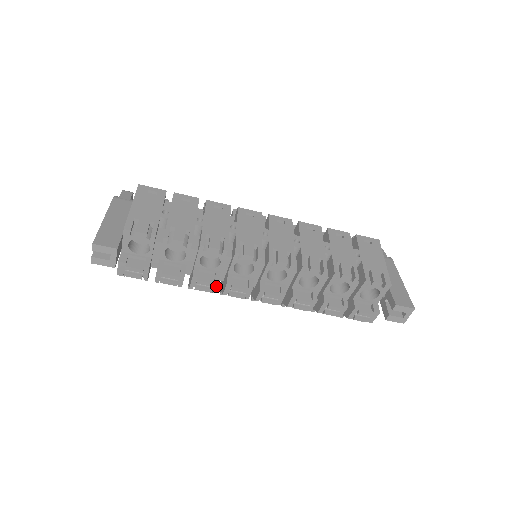
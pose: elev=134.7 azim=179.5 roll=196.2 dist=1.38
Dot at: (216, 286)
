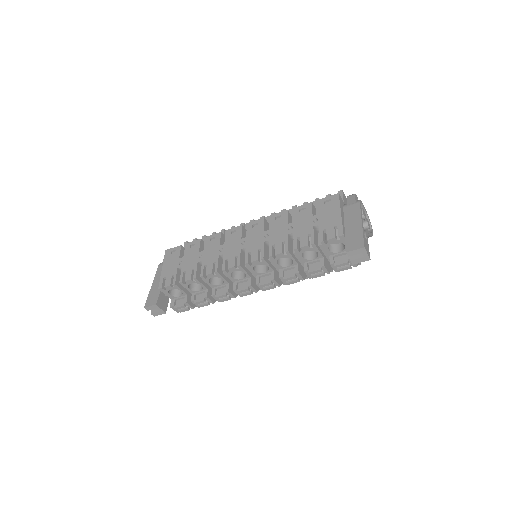
Dot at: (230, 294)
